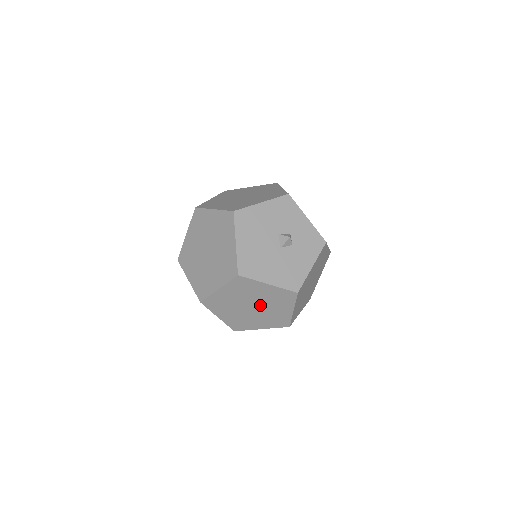
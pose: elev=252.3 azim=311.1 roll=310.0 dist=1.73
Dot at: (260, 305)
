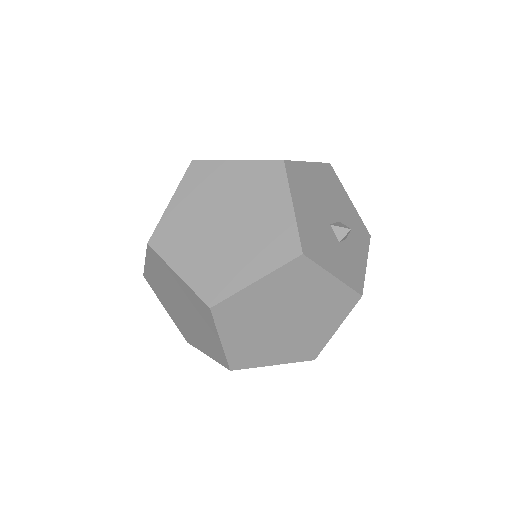
Dot at: (237, 230)
